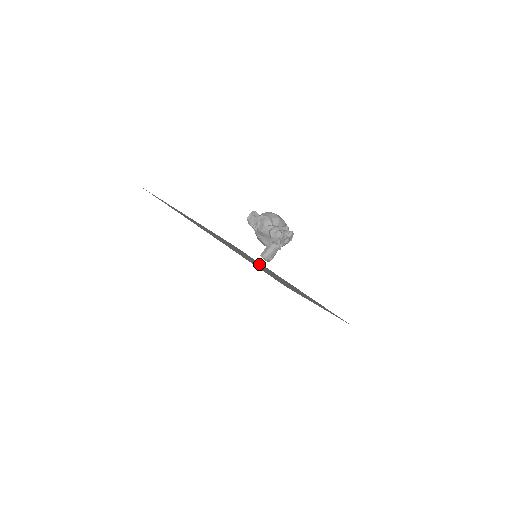
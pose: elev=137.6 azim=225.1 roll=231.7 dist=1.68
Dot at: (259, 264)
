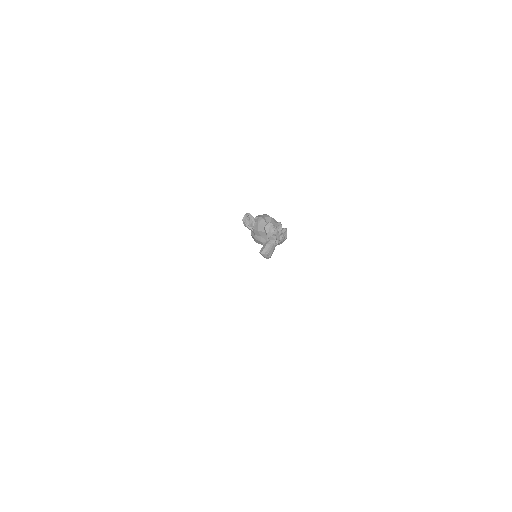
Dot at: occluded
